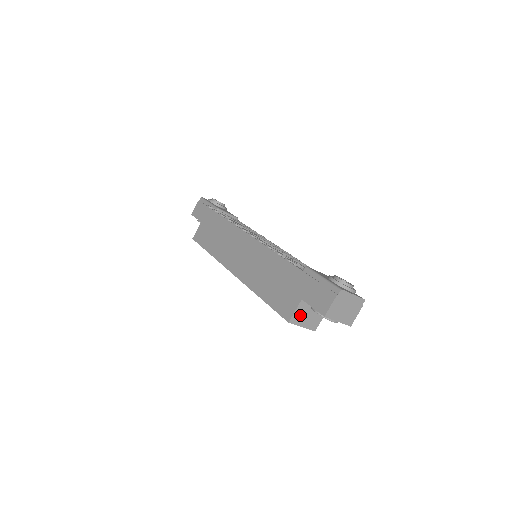
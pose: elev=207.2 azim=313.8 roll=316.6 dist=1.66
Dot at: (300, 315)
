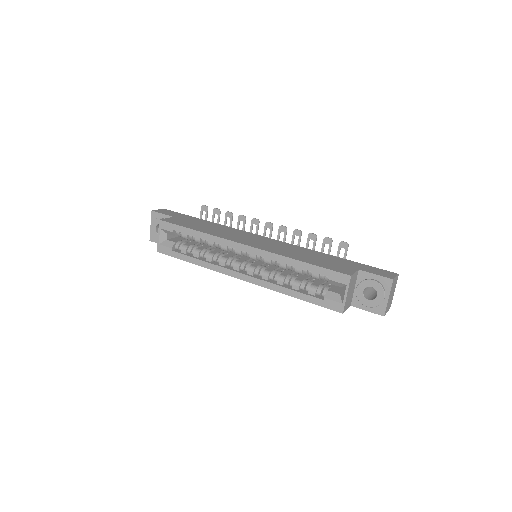
Dot at: (352, 282)
